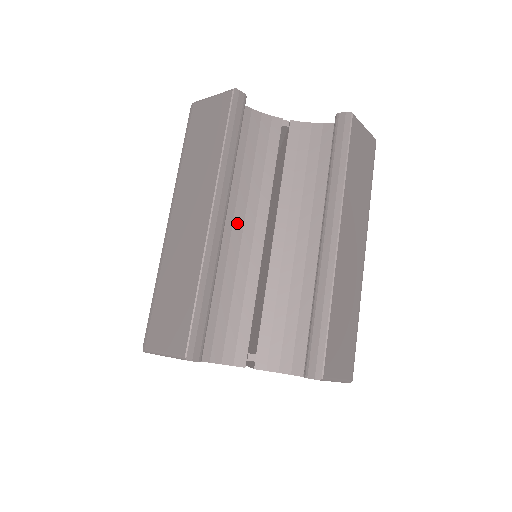
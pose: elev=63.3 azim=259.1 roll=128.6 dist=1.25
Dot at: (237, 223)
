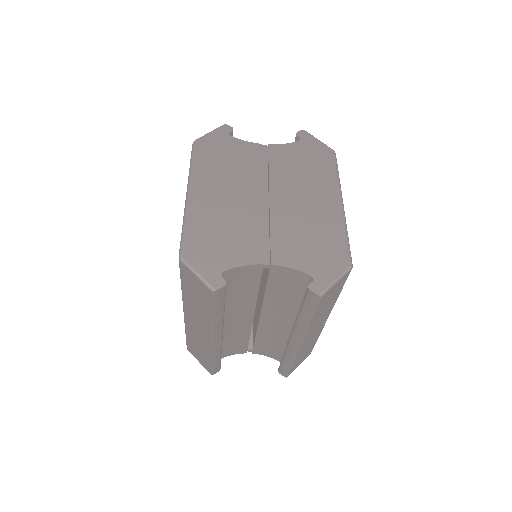
Dot at: (232, 317)
